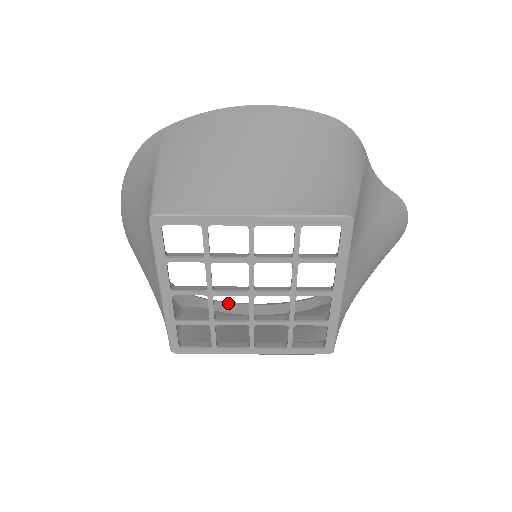
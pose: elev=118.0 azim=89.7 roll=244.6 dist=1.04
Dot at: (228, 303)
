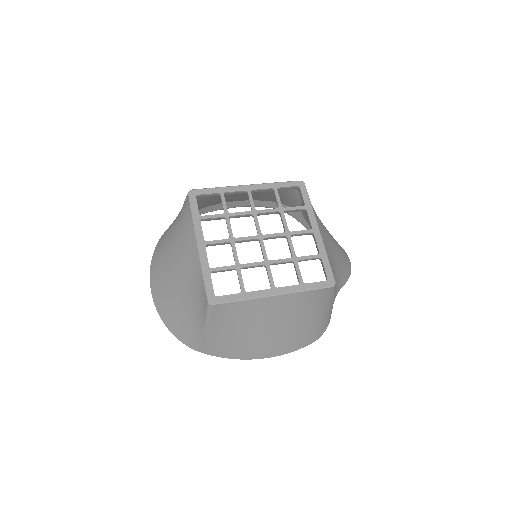
Dot at: occluded
